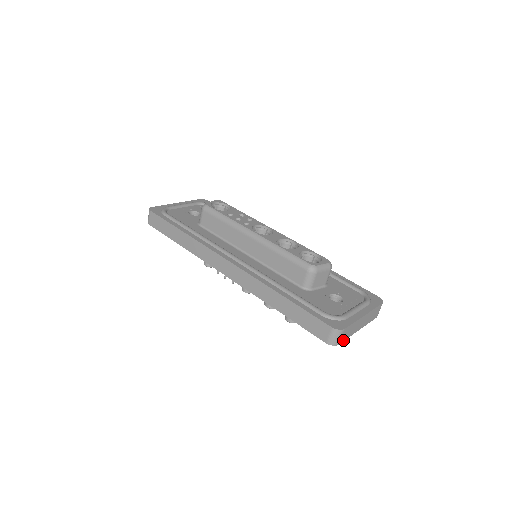
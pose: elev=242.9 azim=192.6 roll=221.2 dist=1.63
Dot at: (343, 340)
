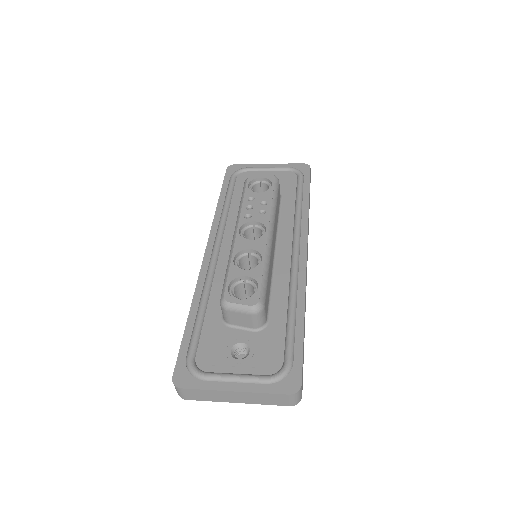
Dot at: (196, 399)
